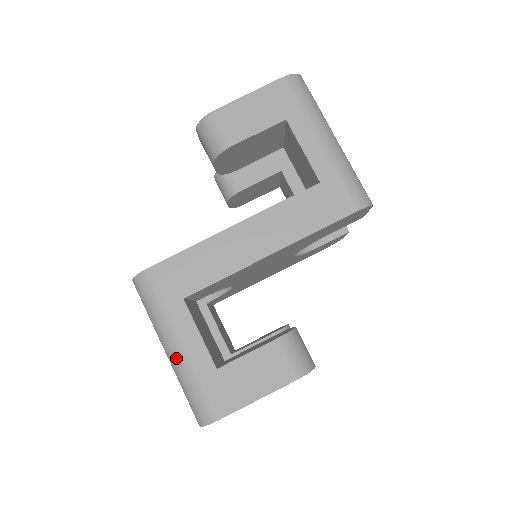
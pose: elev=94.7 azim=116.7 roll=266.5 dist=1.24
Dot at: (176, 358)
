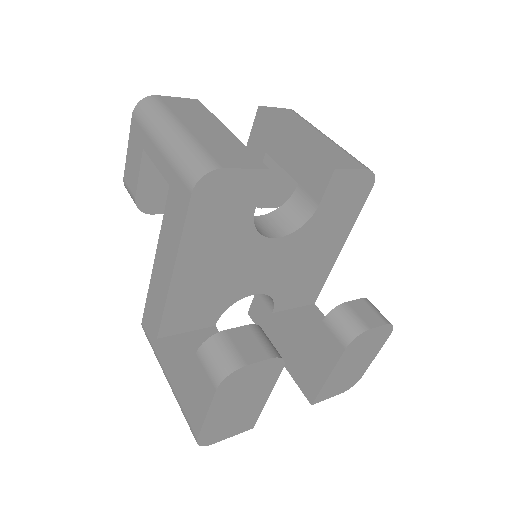
Dot at: occluded
